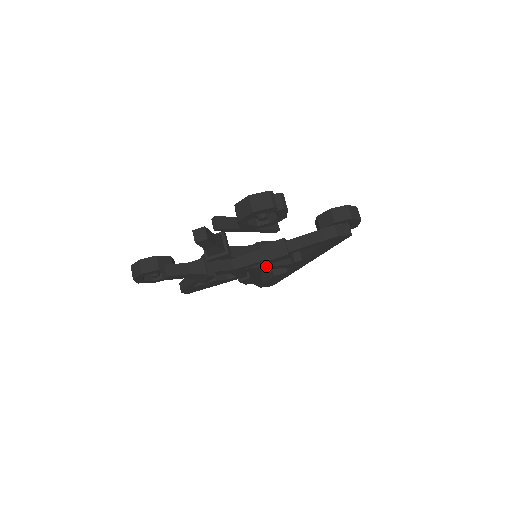
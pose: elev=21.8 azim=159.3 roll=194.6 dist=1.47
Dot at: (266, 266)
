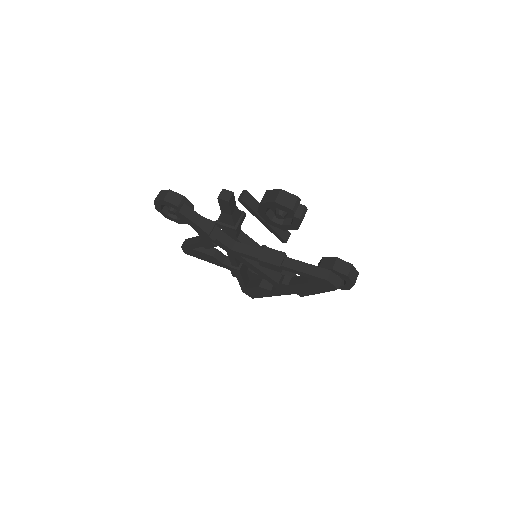
Dot at: (257, 268)
